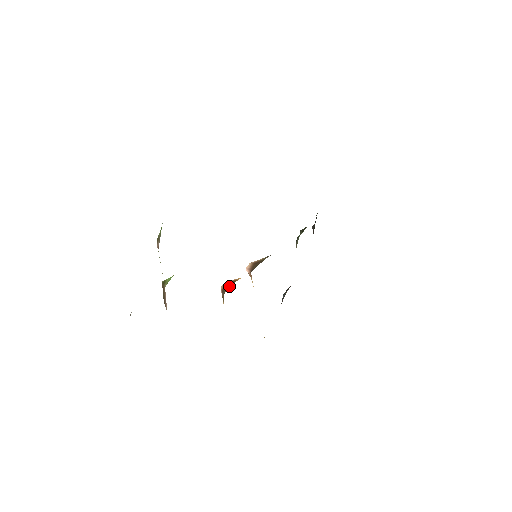
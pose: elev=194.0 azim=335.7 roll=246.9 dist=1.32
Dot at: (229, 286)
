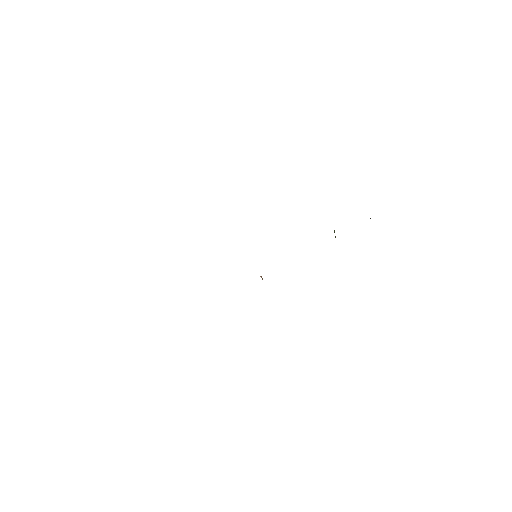
Dot at: occluded
